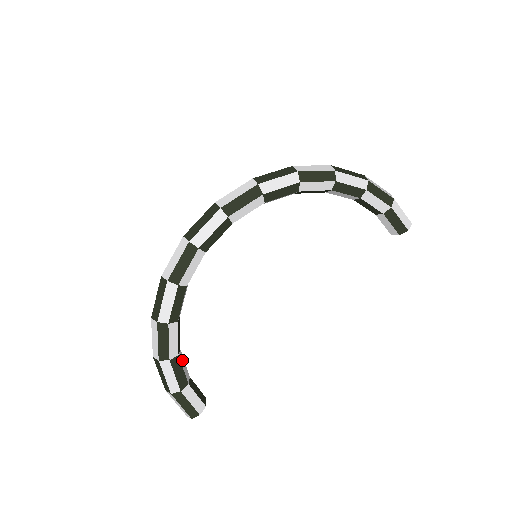
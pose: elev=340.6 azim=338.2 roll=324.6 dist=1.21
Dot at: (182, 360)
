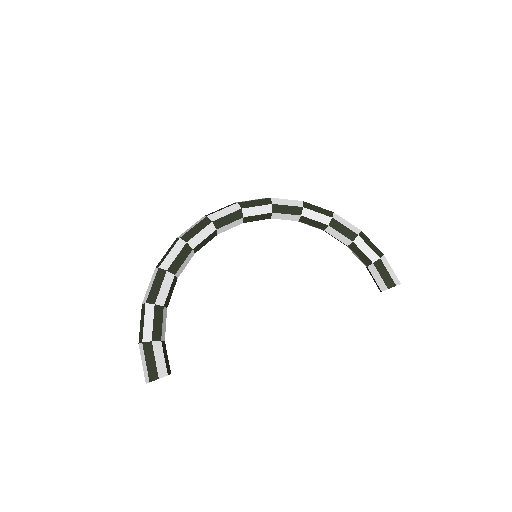
Dot at: (165, 317)
